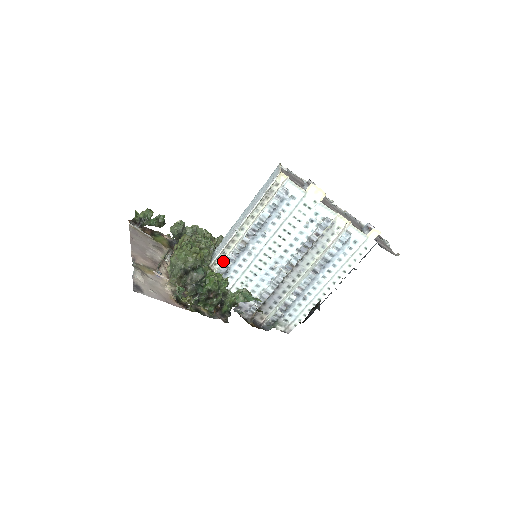
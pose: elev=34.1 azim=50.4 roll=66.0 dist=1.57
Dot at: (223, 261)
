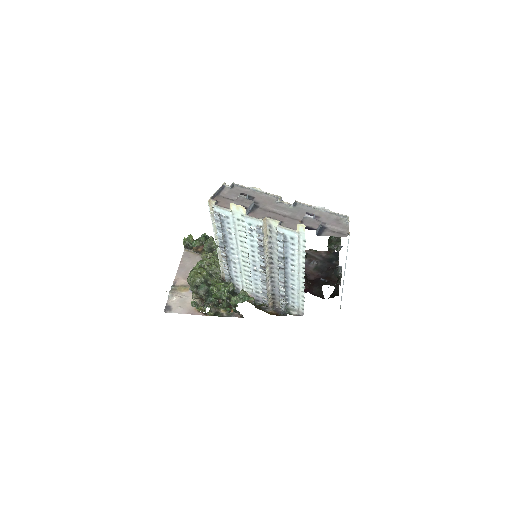
Dot at: (225, 271)
